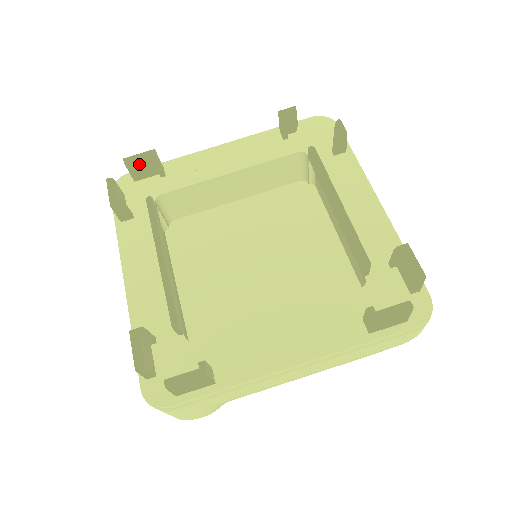
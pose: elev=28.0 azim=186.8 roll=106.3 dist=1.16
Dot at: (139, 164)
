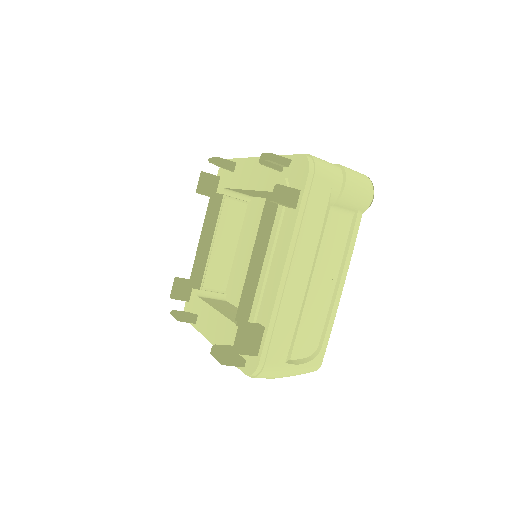
Dot at: occluded
